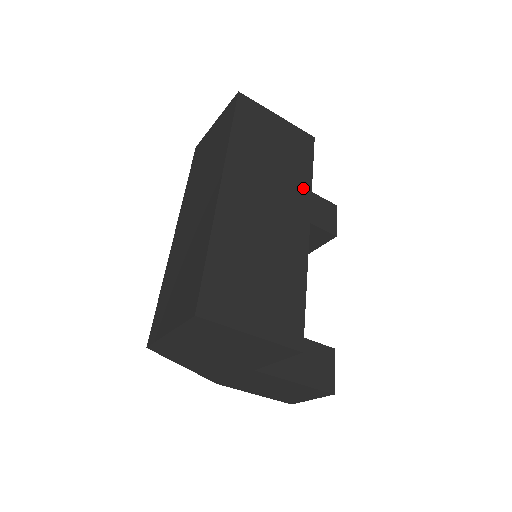
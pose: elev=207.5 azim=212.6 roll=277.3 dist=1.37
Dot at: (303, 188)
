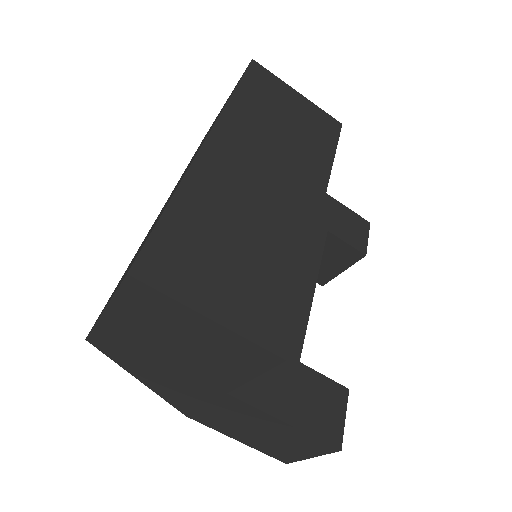
Dot at: (319, 169)
